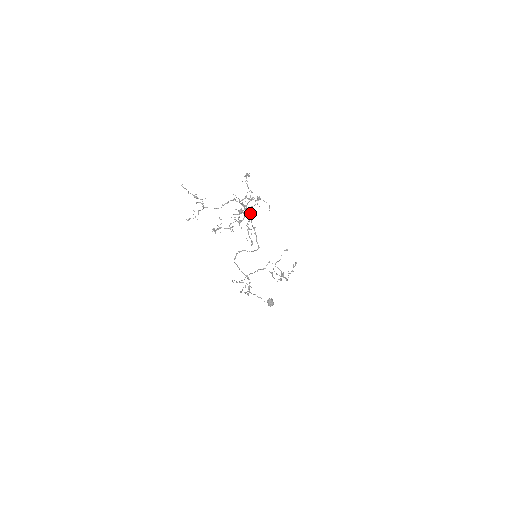
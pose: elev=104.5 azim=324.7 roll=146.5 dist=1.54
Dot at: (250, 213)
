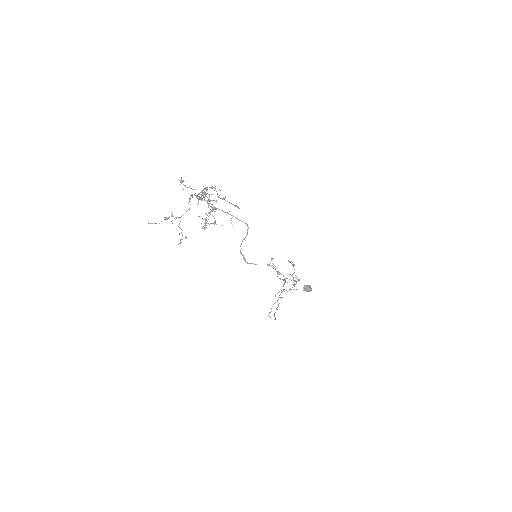
Dot at: occluded
